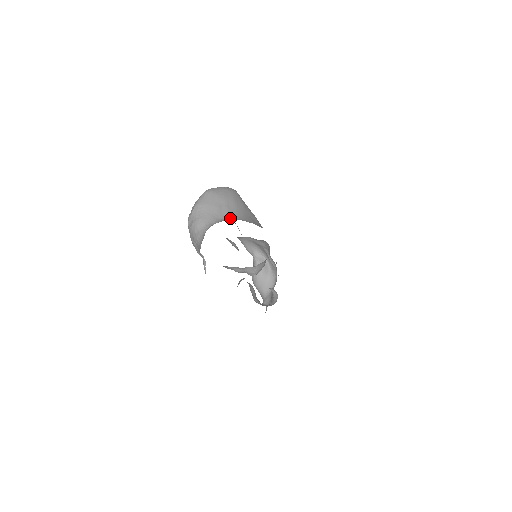
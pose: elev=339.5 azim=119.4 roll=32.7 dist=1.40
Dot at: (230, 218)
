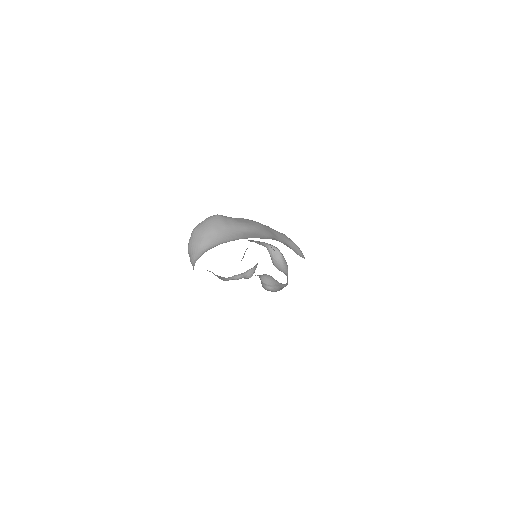
Dot at: (212, 246)
